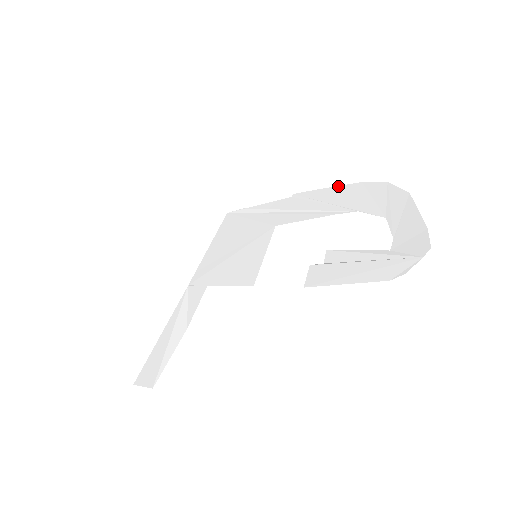
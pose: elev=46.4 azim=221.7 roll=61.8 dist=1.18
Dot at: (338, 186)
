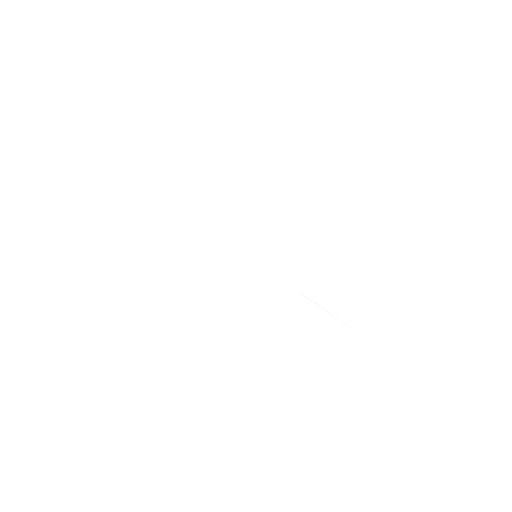
Dot at: (329, 241)
